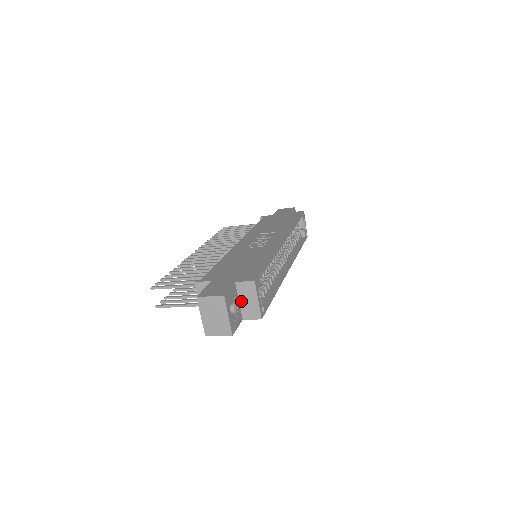
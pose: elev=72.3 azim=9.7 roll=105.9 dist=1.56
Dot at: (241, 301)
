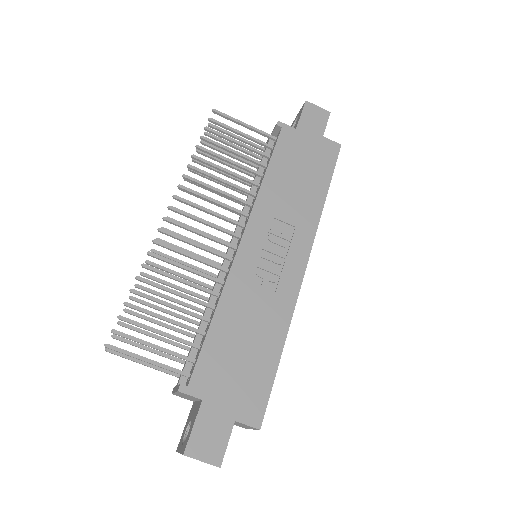
Dot at: occluded
